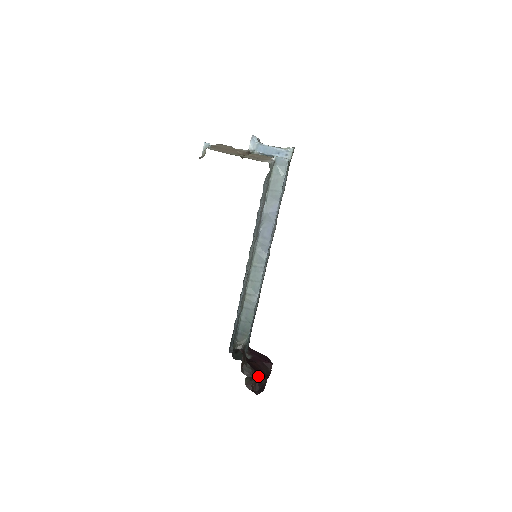
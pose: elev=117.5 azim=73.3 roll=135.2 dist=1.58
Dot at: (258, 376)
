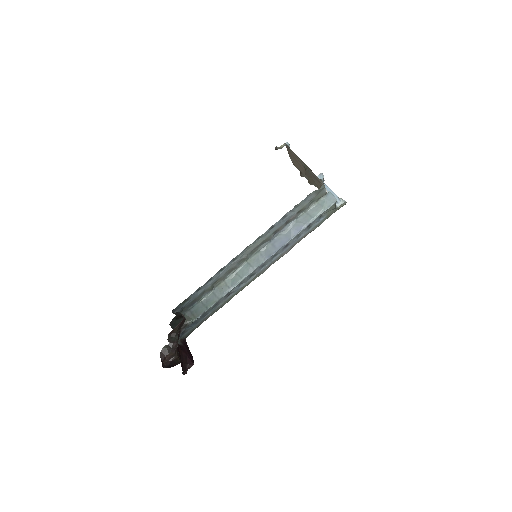
Dot at: (177, 354)
